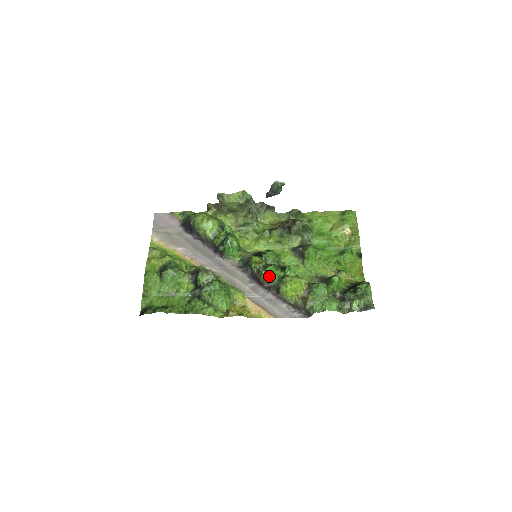
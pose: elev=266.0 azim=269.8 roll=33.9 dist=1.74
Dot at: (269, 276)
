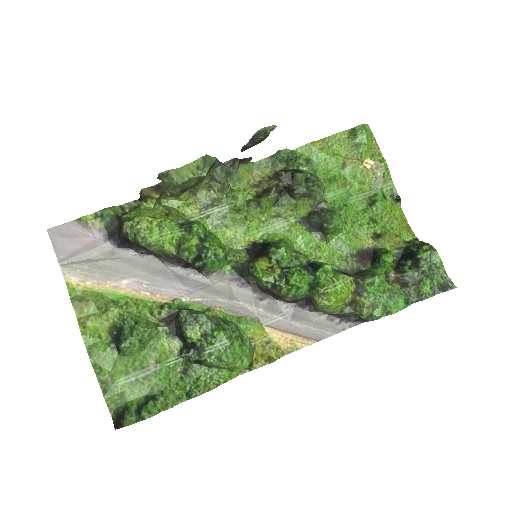
Dot at: (295, 290)
